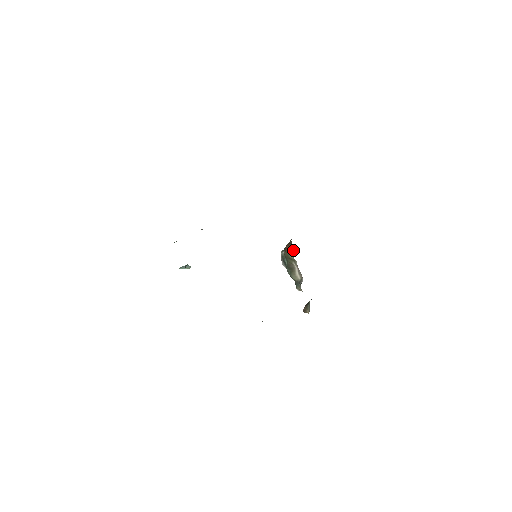
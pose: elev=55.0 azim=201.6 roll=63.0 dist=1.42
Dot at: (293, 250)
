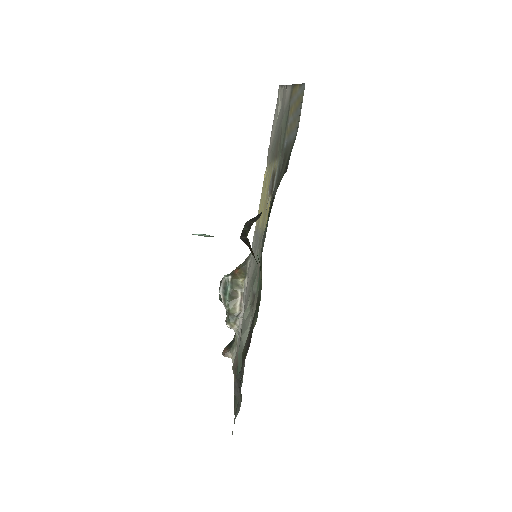
Dot at: (245, 275)
